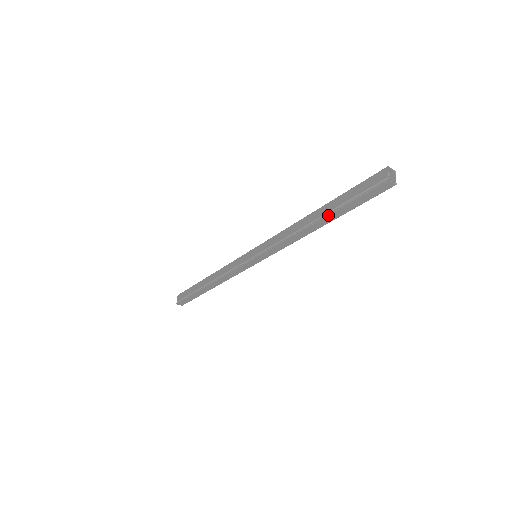
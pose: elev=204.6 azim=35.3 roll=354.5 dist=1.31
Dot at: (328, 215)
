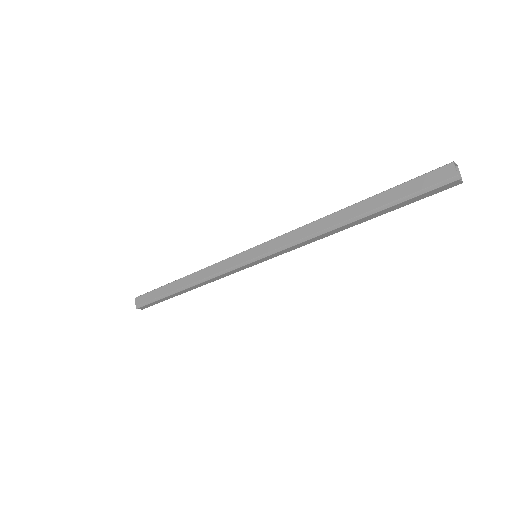
Dot at: (369, 215)
